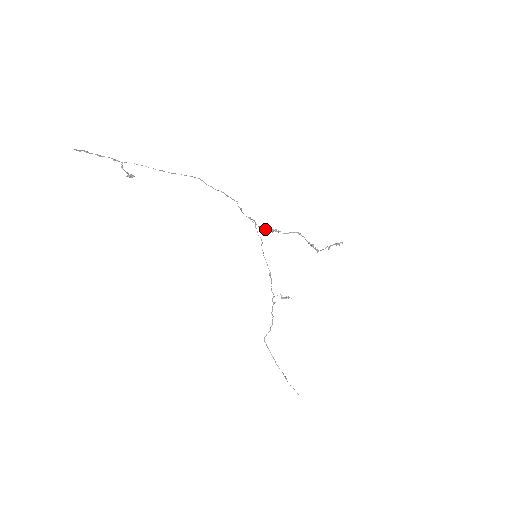
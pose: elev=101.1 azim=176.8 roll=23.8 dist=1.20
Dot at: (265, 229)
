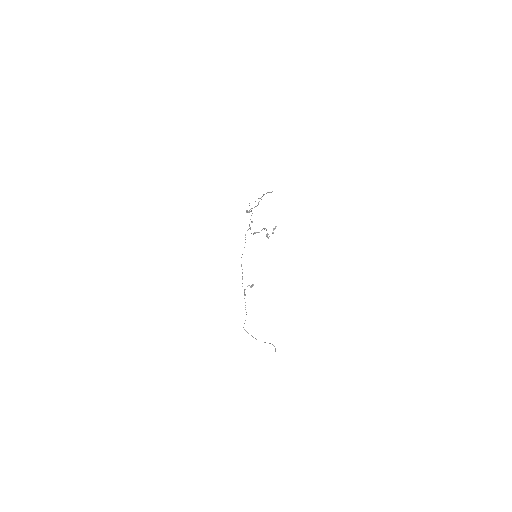
Dot at: (253, 234)
